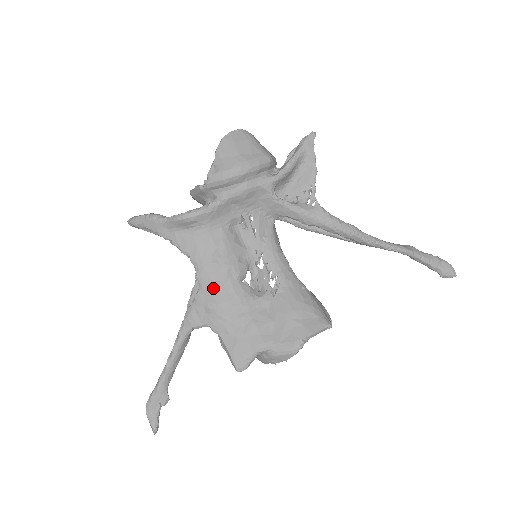
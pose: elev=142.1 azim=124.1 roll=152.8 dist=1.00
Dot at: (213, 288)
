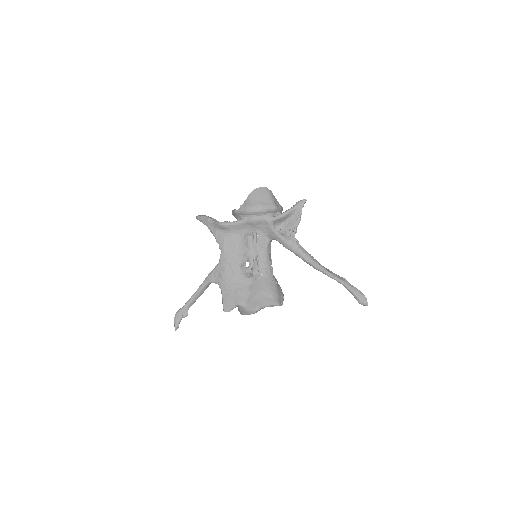
Dot at: (226, 265)
